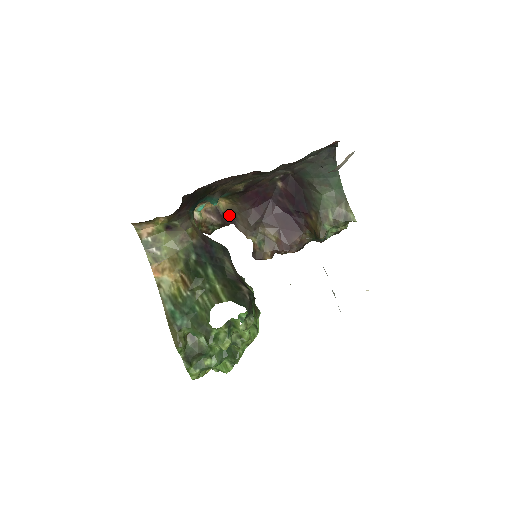
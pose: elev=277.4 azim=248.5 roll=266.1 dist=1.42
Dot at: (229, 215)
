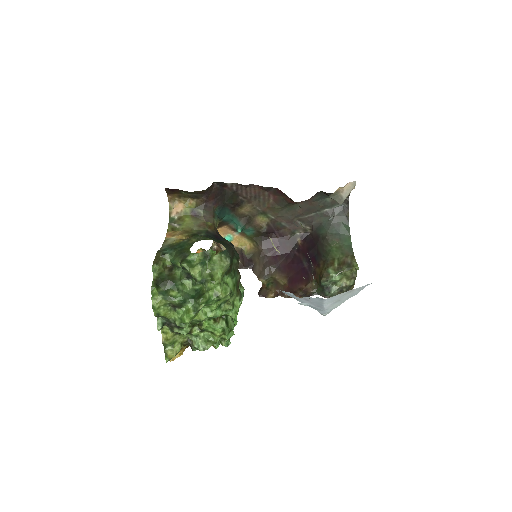
Dot at: (250, 260)
